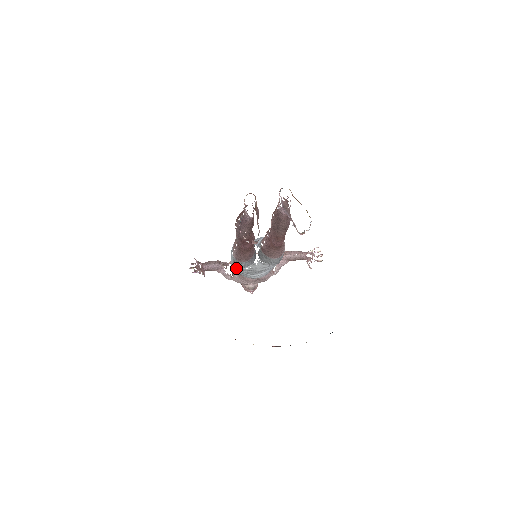
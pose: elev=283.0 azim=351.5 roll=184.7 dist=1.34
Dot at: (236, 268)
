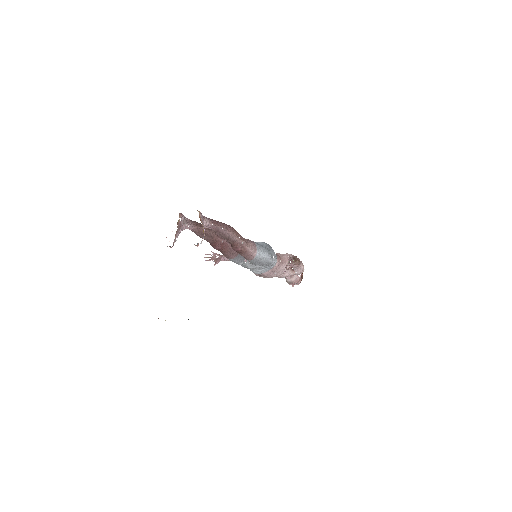
Dot at: occluded
